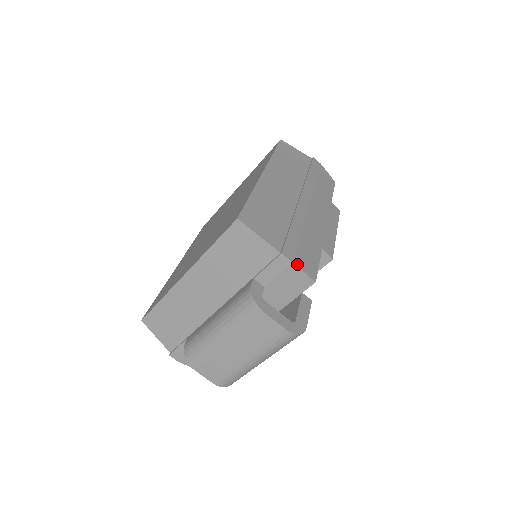
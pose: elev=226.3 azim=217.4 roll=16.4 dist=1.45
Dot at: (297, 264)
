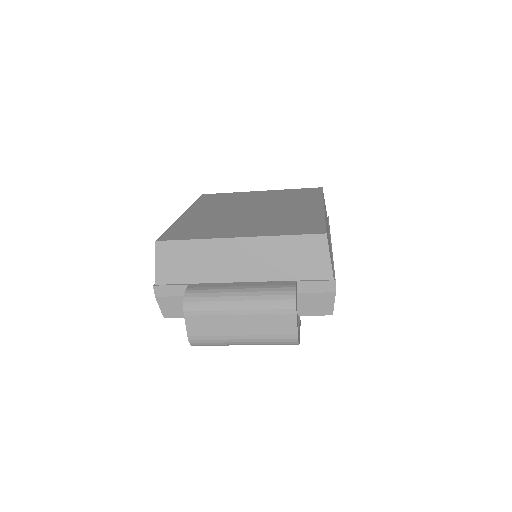
Dot at: (335, 295)
